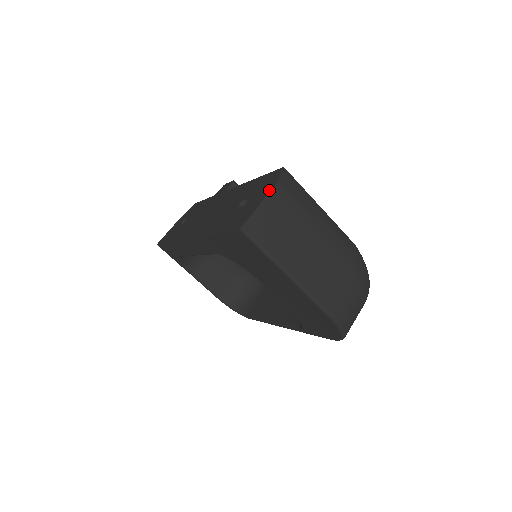
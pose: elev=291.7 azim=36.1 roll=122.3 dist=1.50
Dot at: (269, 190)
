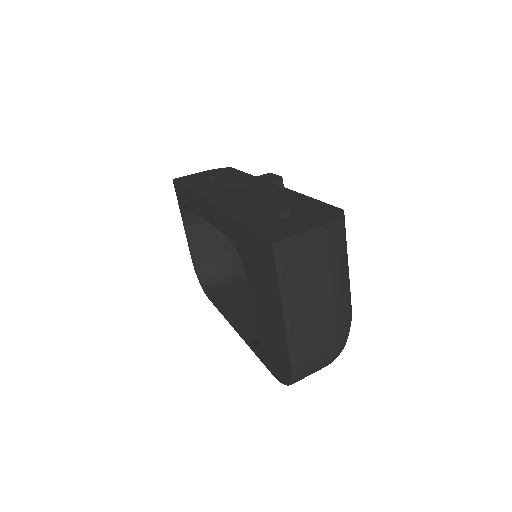
Dot at: (320, 224)
